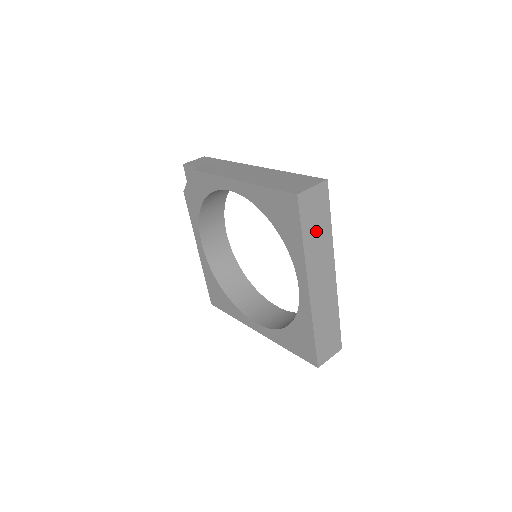
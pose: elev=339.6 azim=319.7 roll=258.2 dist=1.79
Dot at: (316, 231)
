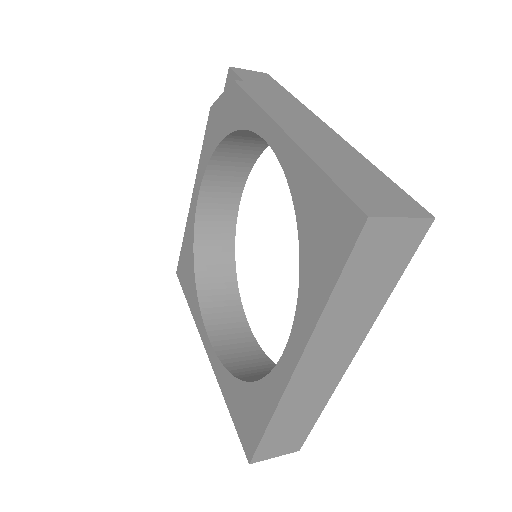
Dot at: (362, 290)
